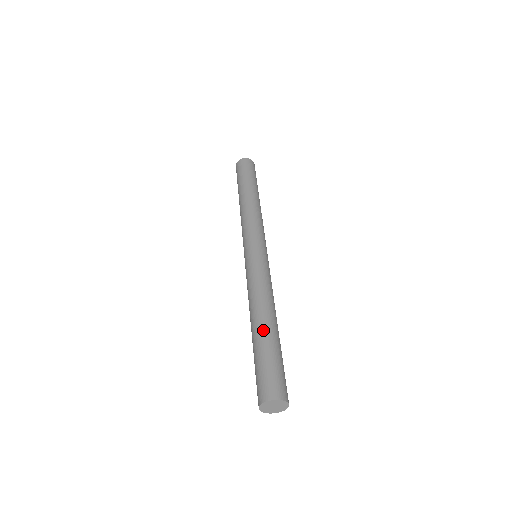
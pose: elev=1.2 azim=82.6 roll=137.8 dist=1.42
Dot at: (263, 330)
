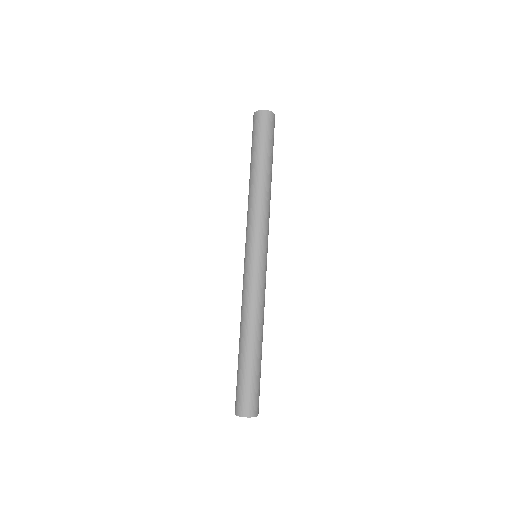
Dot at: (246, 351)
